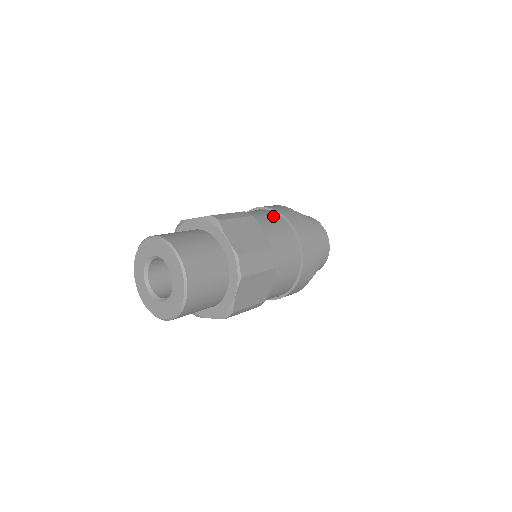
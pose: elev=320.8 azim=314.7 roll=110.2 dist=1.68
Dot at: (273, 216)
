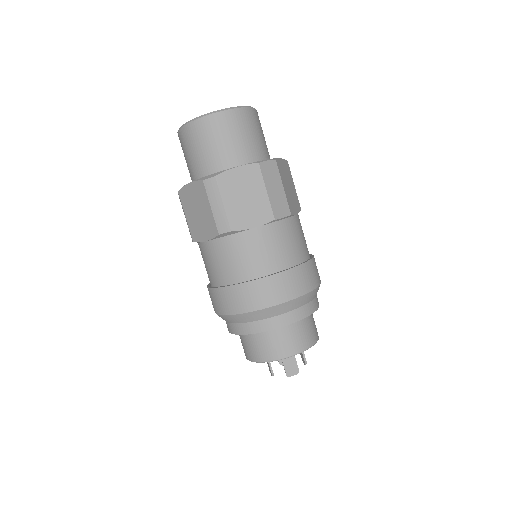
Dot at: occluded
